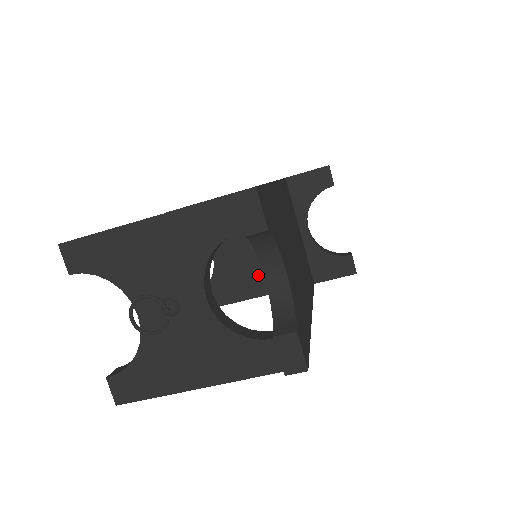
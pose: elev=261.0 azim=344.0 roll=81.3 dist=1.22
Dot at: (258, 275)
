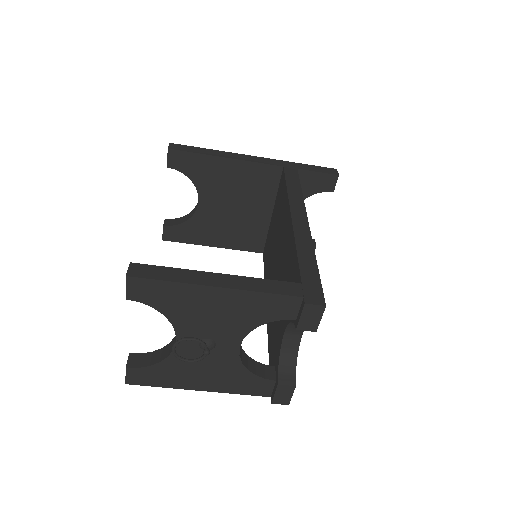
Dot at: (232, 233)
